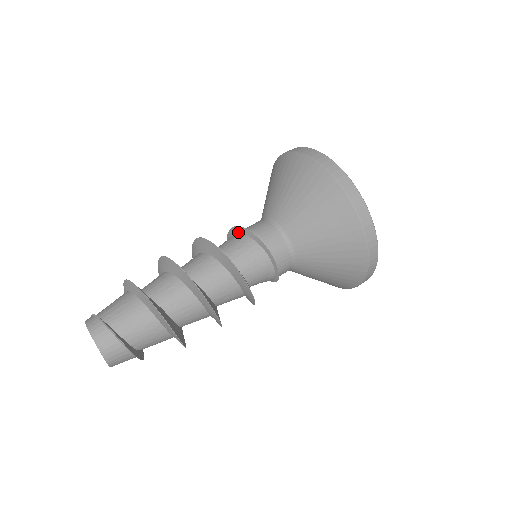
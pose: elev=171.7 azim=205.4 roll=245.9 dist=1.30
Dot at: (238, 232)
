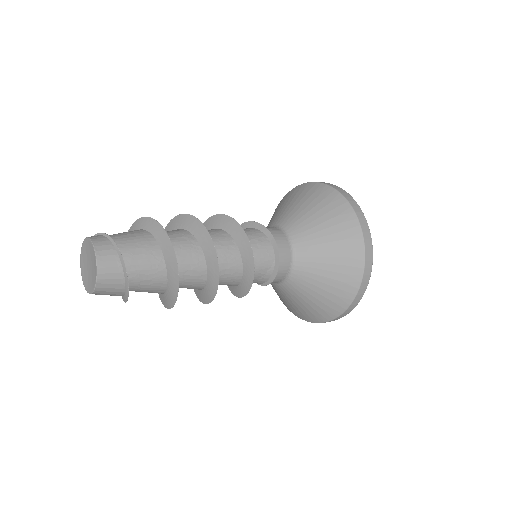
Dot at: (247, 227)
